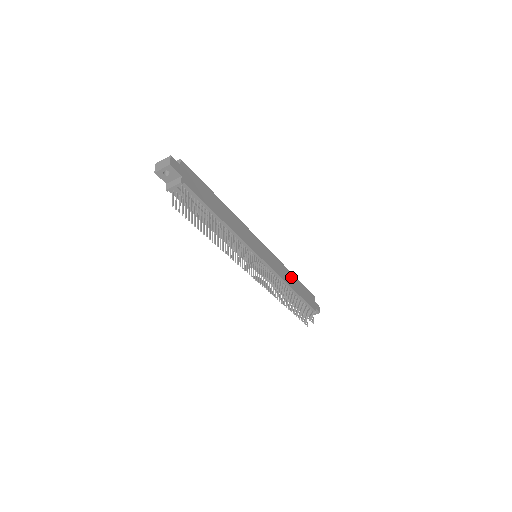
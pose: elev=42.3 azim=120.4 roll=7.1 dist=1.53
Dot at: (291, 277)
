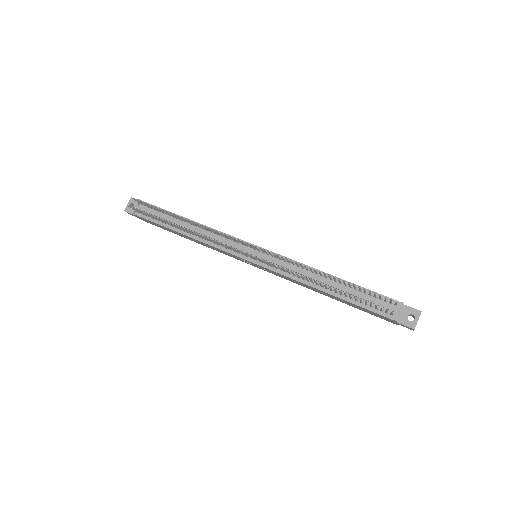
Dot at: occluded
